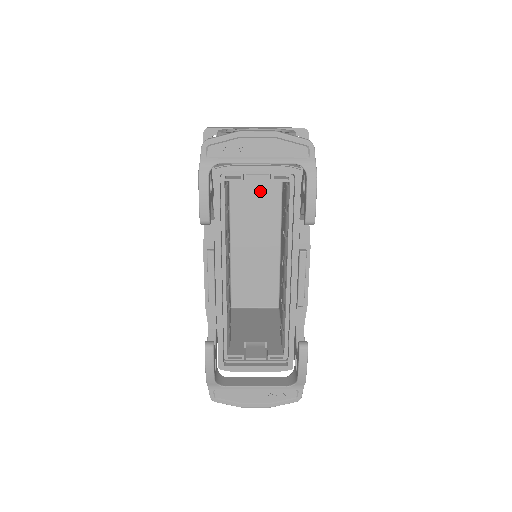
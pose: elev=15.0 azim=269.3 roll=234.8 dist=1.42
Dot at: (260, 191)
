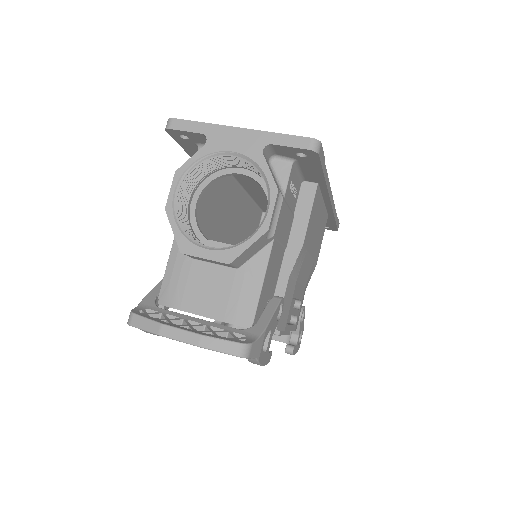
Dot at: occluded
